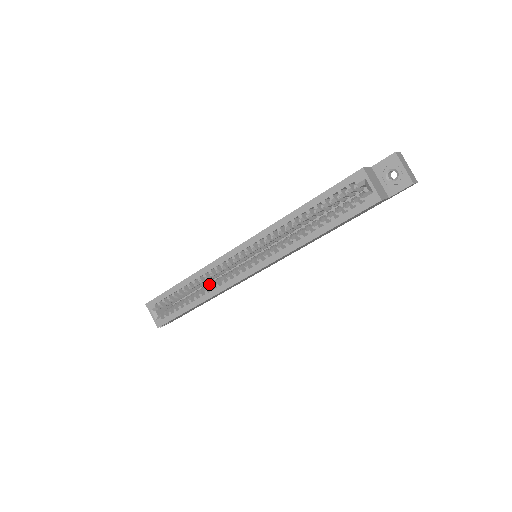
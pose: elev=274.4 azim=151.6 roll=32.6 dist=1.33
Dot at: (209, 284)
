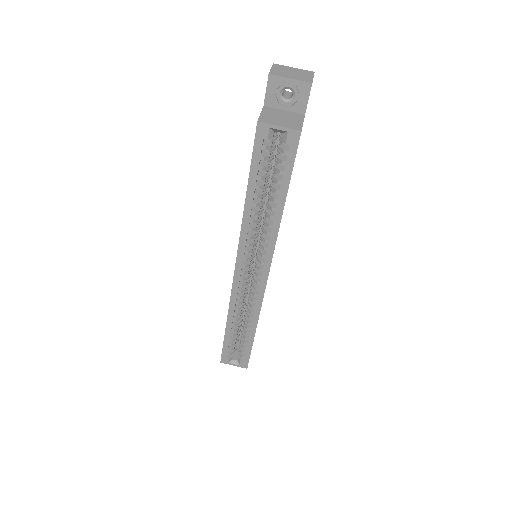
Dot at: (246, 308)
